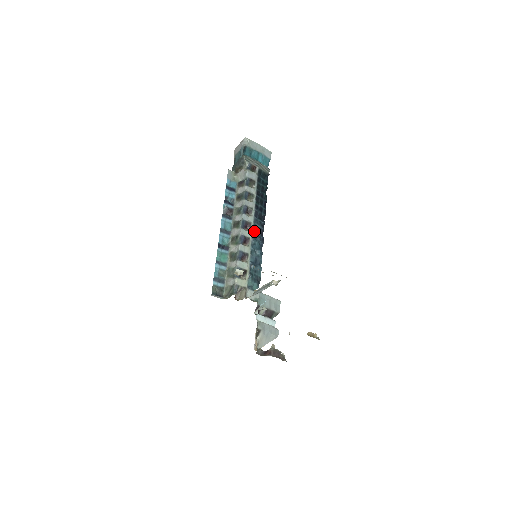
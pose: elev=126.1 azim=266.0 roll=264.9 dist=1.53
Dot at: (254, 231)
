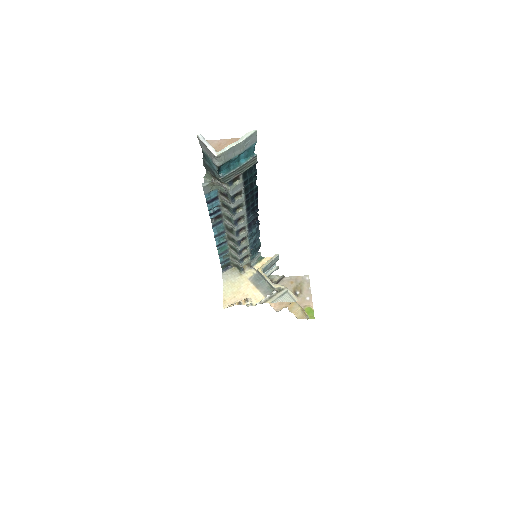
Dot at: (249, 228)
